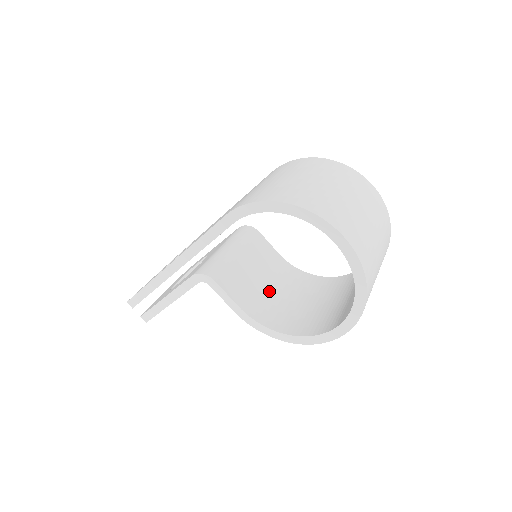
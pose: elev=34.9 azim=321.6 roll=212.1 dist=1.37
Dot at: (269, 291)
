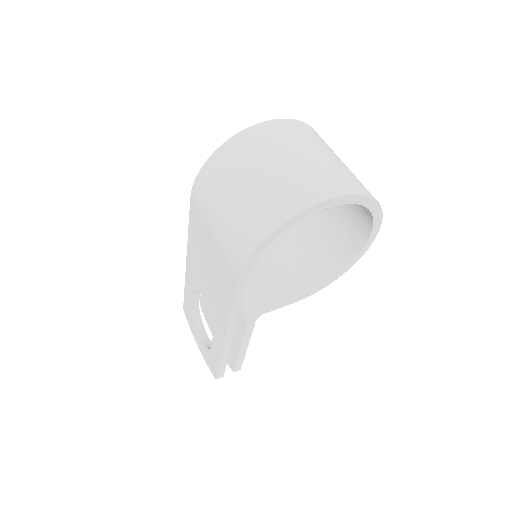
Dot at: (287, 259)
